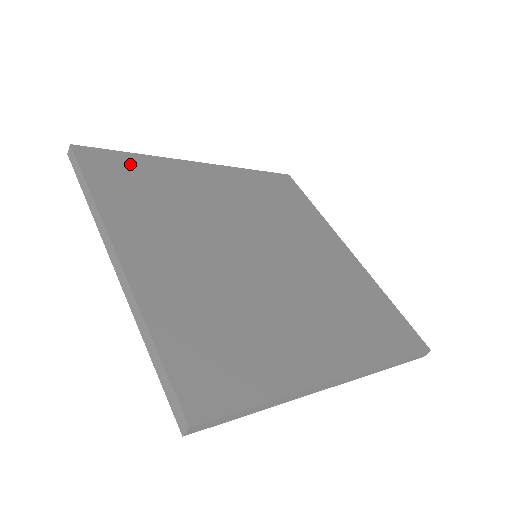
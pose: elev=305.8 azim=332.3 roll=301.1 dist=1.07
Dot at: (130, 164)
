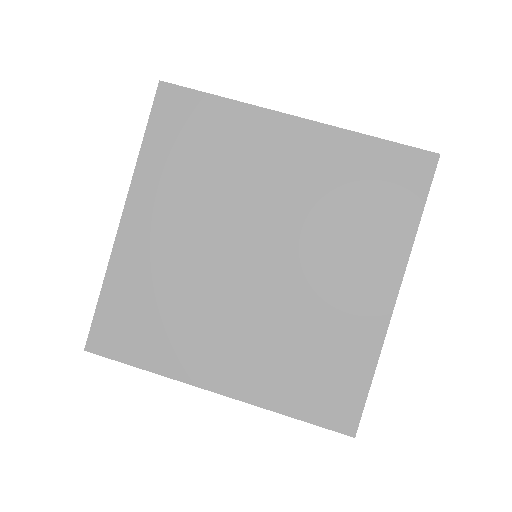
Dot at: (116, 308)
